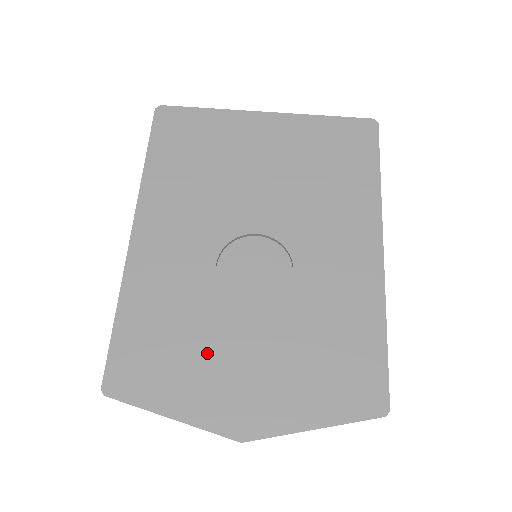
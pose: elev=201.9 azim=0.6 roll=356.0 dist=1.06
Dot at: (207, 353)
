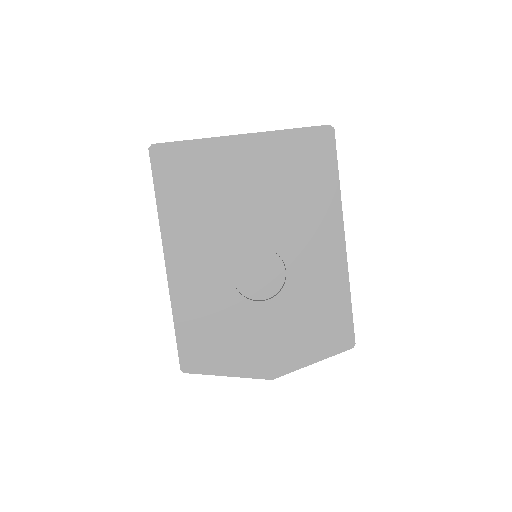
Dot at: (241, 336)
